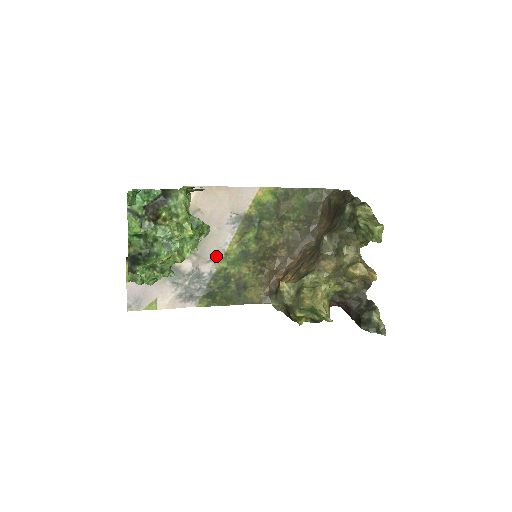
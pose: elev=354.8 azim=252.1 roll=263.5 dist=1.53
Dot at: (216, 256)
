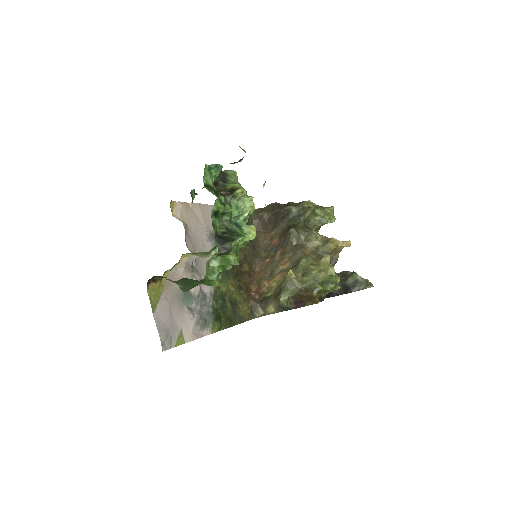
Dot at: occluded
